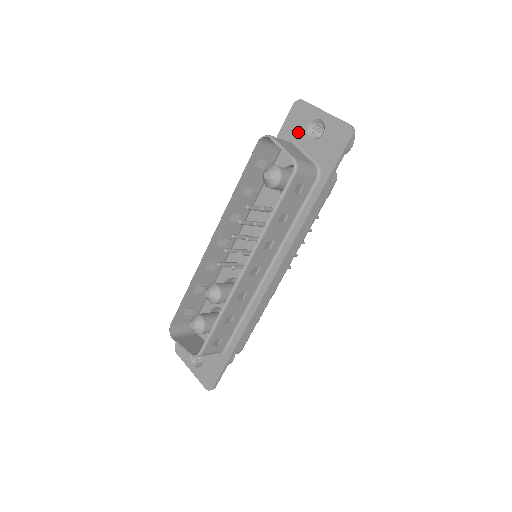
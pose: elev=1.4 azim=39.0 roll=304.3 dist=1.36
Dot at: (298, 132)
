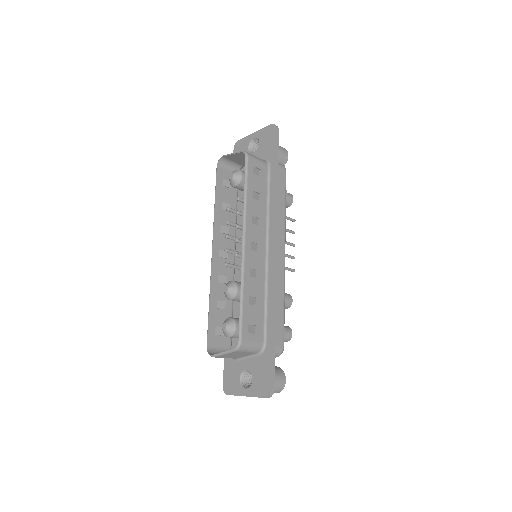
Dot at: occluded
